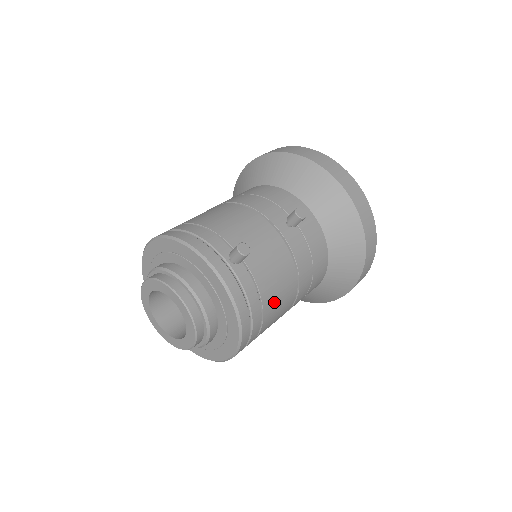
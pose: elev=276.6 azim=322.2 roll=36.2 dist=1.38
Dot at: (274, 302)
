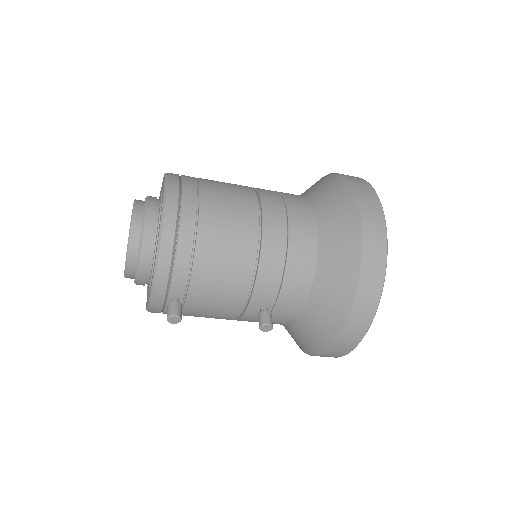
Dot at: occluded
